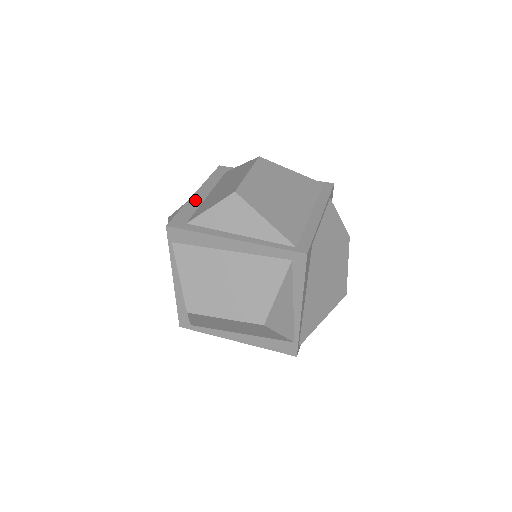
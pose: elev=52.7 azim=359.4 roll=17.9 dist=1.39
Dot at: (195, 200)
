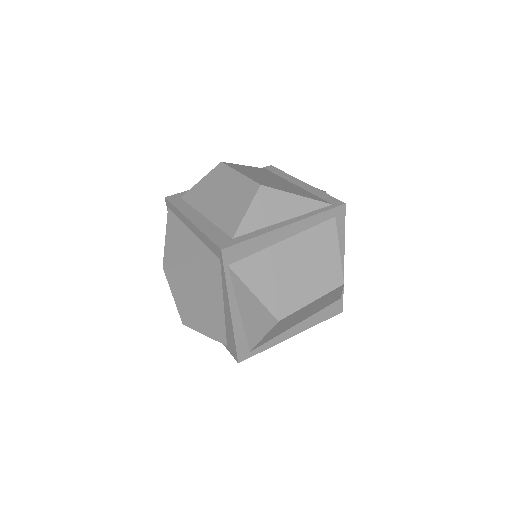
Dot at: (202, 224)
